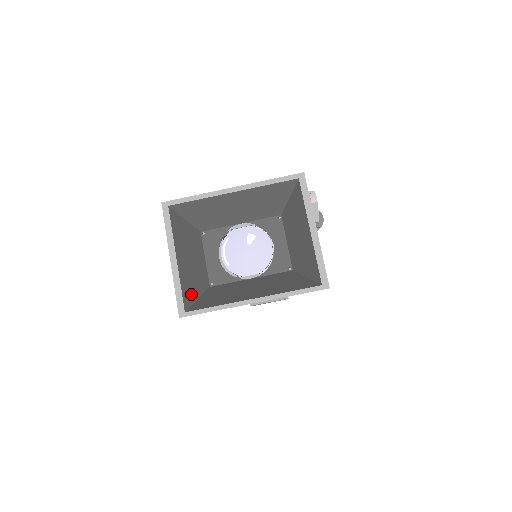
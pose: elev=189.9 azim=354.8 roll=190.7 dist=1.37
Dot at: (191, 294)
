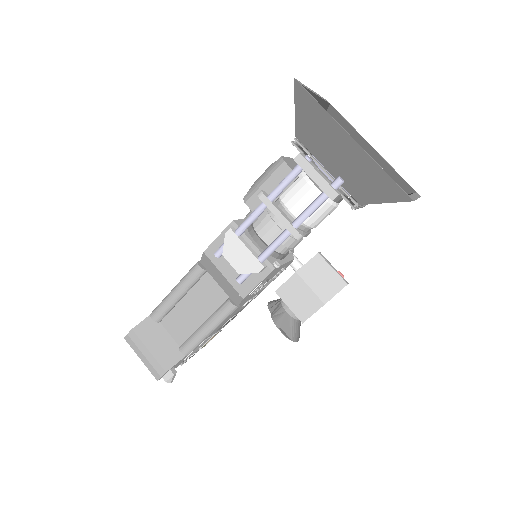
Dot at: occluded
